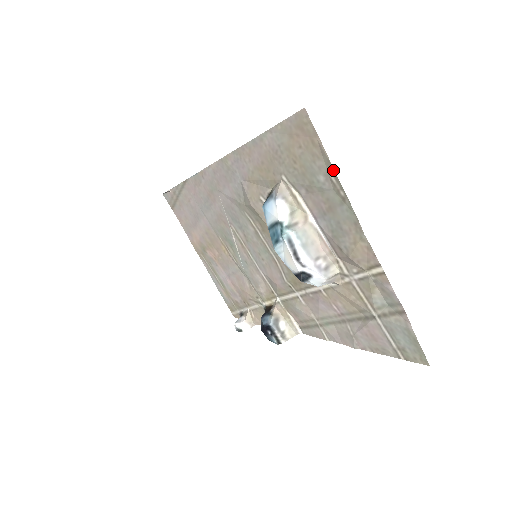
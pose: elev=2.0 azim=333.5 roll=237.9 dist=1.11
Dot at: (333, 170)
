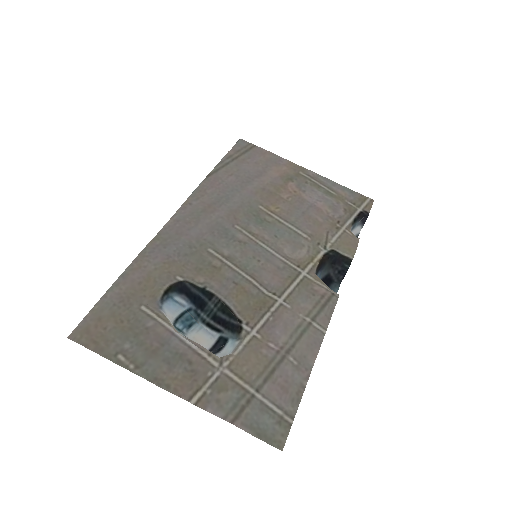
Dot at: (112, 360)
